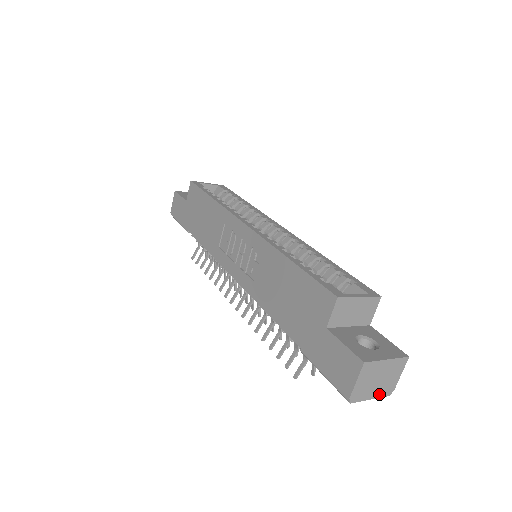
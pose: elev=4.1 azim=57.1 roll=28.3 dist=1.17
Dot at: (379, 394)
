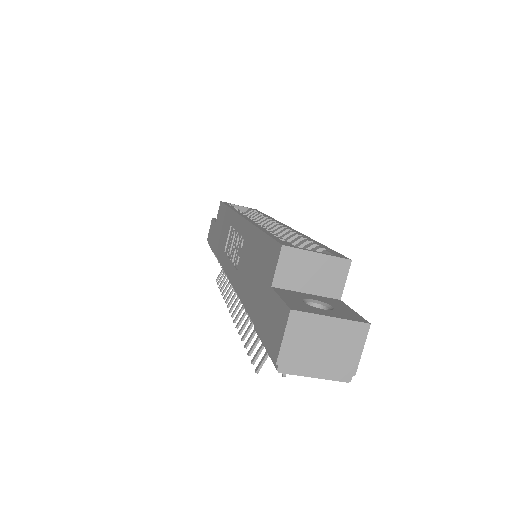
Dot at: (329, 373)
